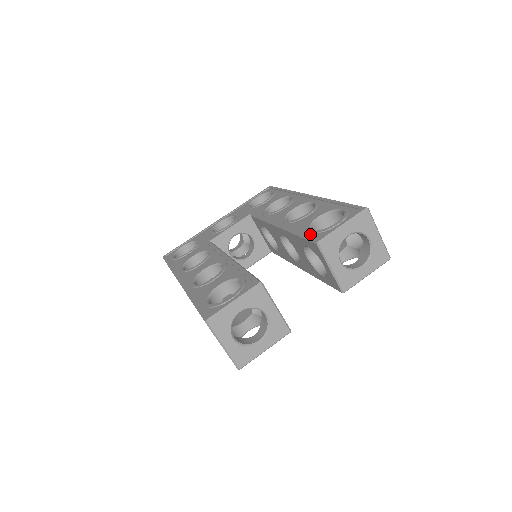
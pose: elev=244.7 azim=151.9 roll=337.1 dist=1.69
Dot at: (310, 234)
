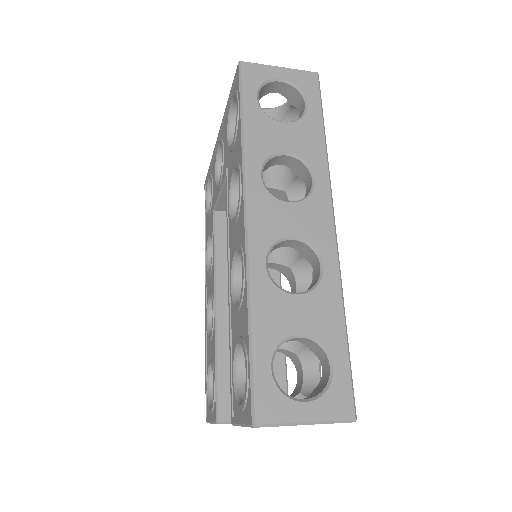
Dot at: (232, 384)
